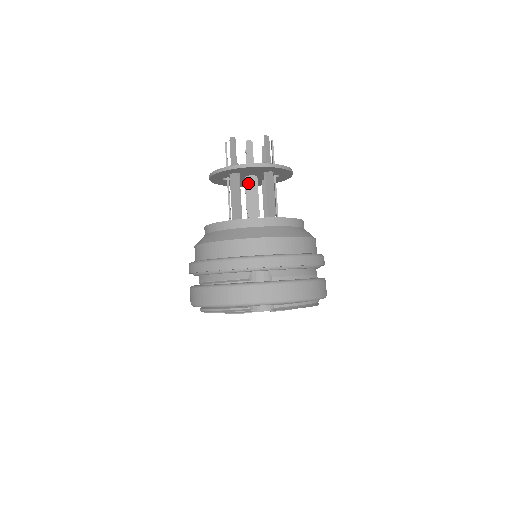
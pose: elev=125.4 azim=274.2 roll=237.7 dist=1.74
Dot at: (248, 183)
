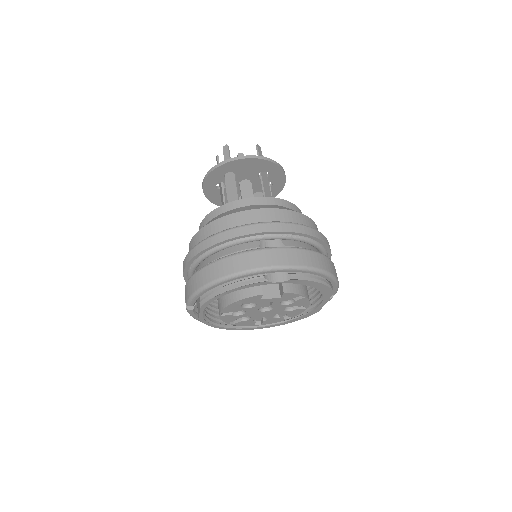
Dot at: (242, 188)
